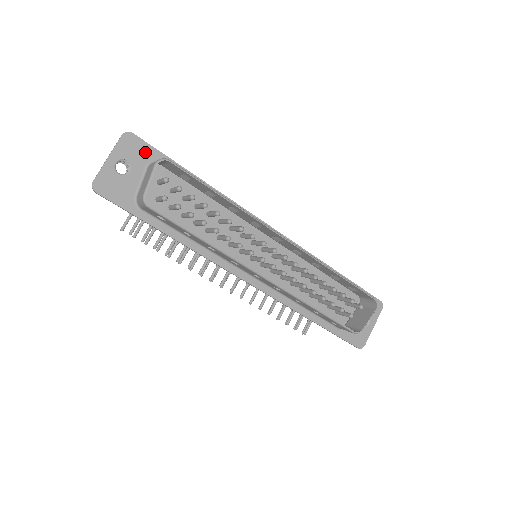
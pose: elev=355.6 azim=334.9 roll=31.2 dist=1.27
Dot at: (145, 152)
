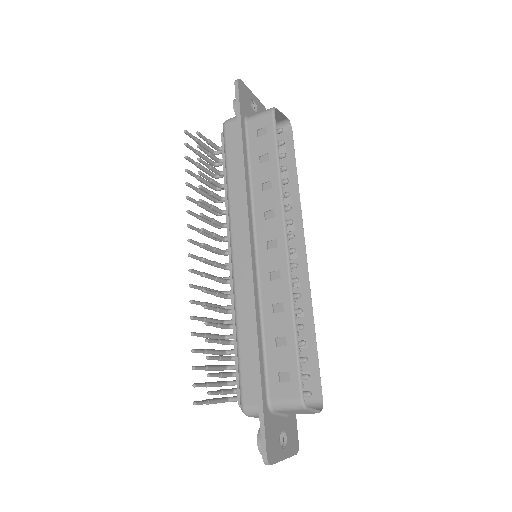
Dot at: occluded
